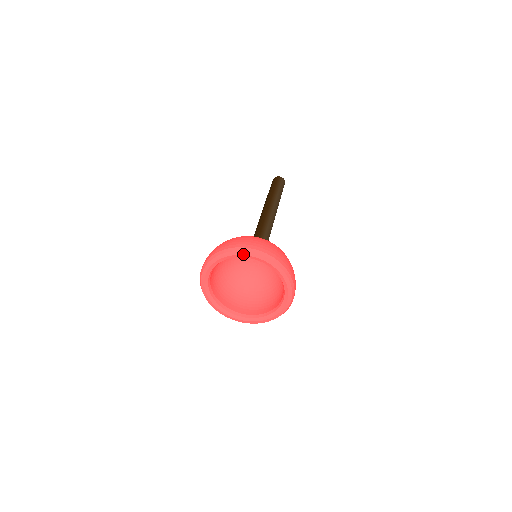
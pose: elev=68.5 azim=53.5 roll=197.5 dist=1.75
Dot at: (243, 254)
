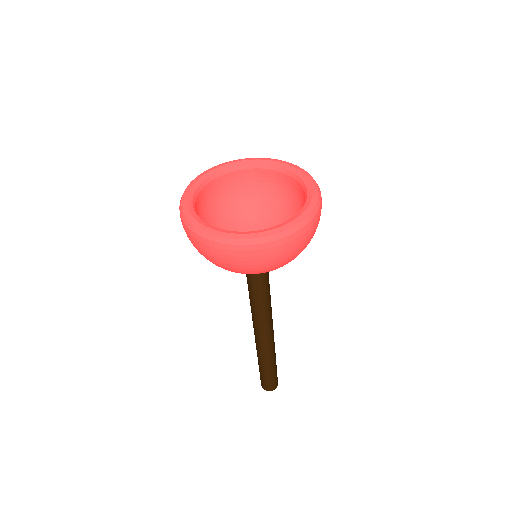
Dot at: (207, 172)
